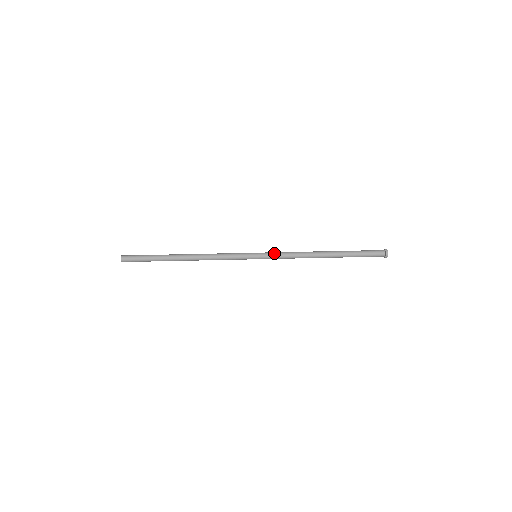
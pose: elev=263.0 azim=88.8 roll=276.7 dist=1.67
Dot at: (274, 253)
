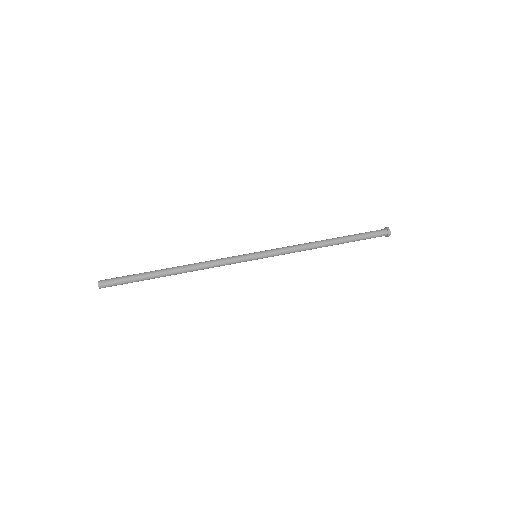
Dot at: (276, 250)
